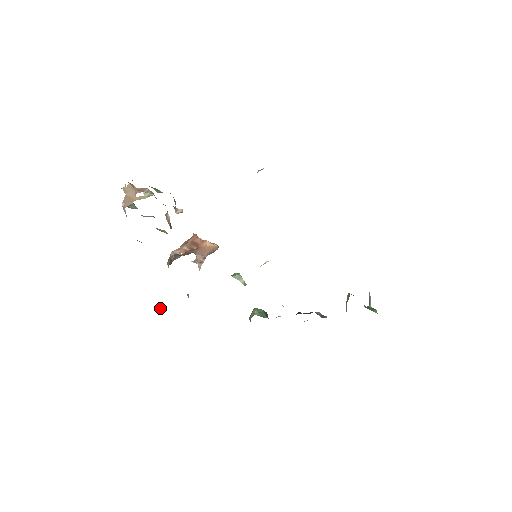
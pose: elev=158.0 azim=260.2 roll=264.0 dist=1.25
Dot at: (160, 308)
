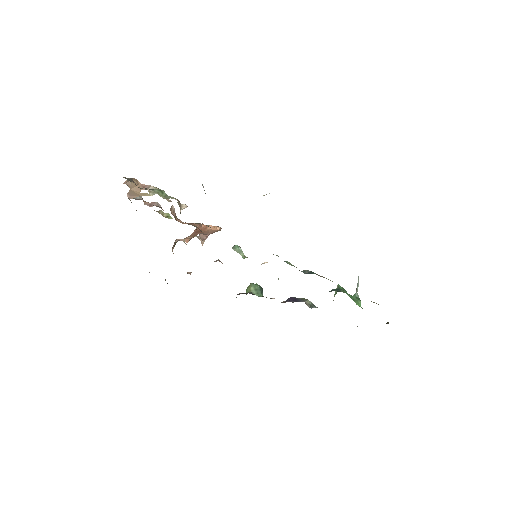
Dot at: (165, 280)
